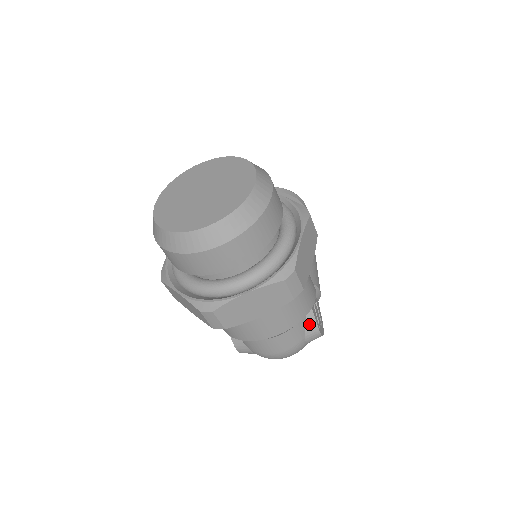
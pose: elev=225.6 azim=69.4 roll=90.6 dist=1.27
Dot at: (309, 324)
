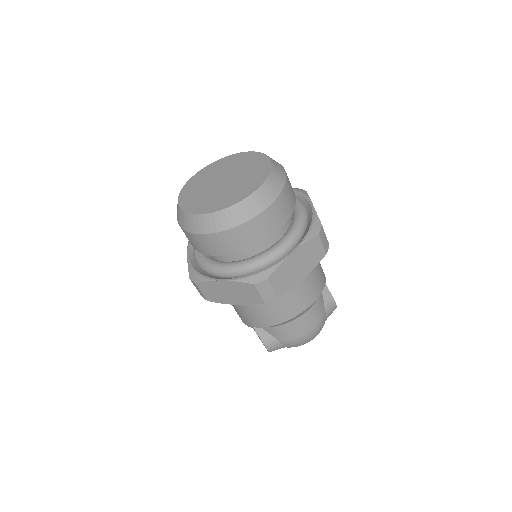
Dot at: (326, 297)
